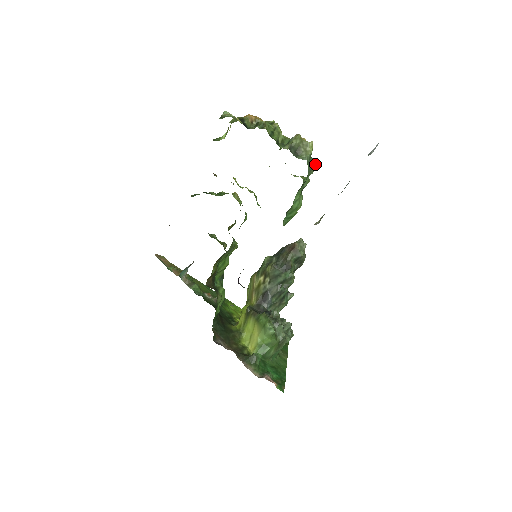
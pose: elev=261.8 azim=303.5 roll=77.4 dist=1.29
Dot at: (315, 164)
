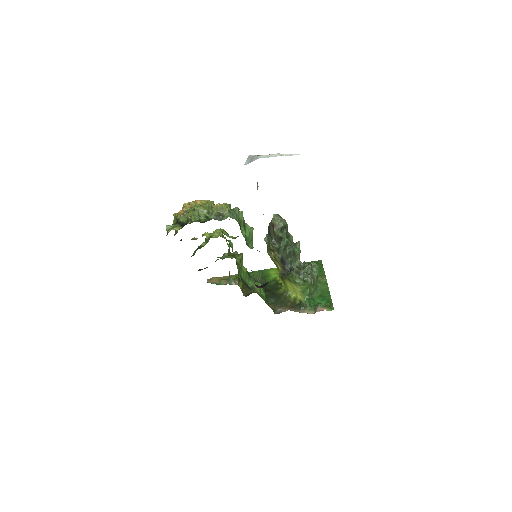
Dot at: (236, 212)
